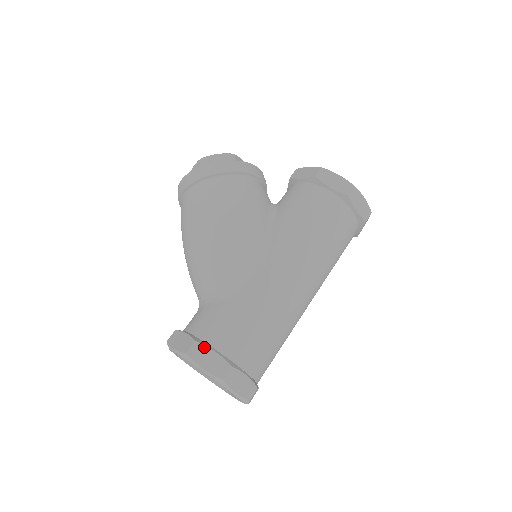
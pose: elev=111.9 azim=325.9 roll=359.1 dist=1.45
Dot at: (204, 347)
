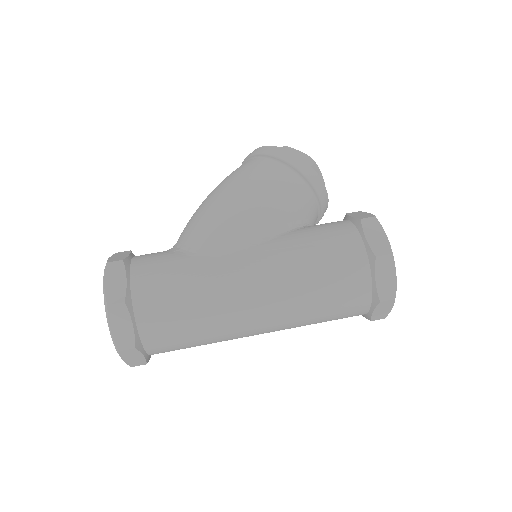
Dot at: (123, 270)
